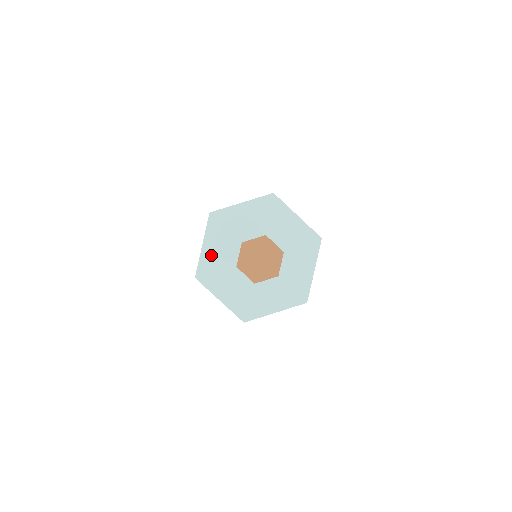
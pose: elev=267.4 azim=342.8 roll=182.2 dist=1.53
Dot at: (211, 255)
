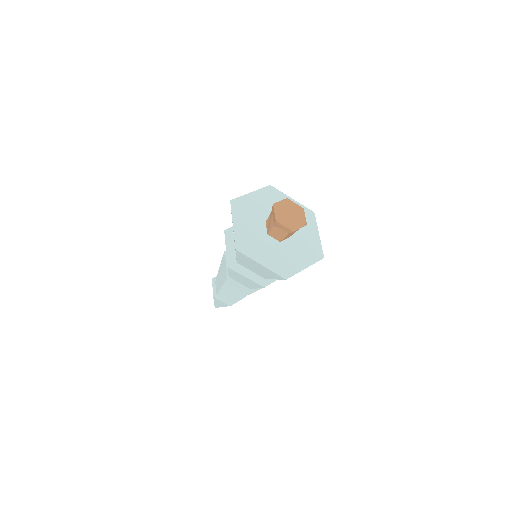
Dot at: (251, 201)
